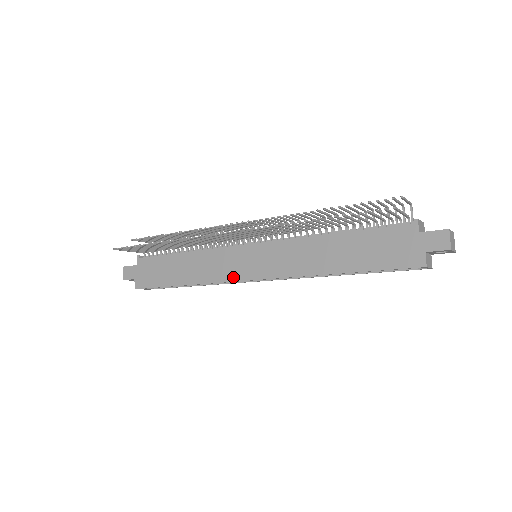
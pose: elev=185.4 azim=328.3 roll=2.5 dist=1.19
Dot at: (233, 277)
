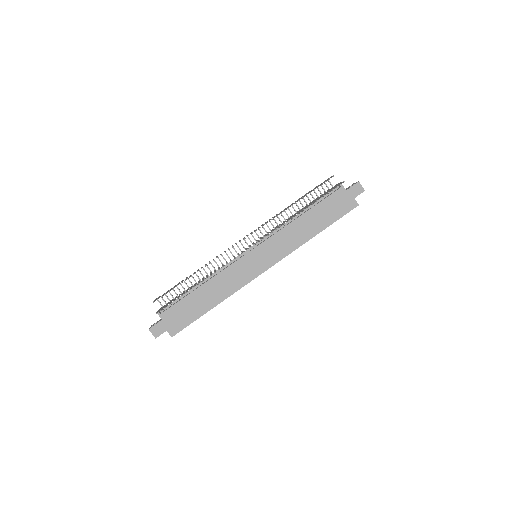
Dot at: (252, 277)
